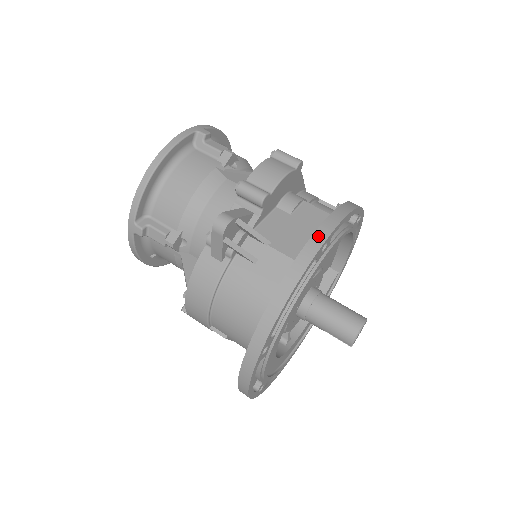
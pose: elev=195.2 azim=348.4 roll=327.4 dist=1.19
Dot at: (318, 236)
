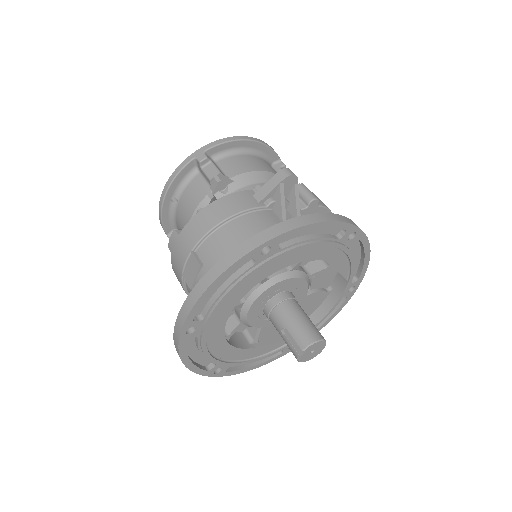
Dot at: occluded
